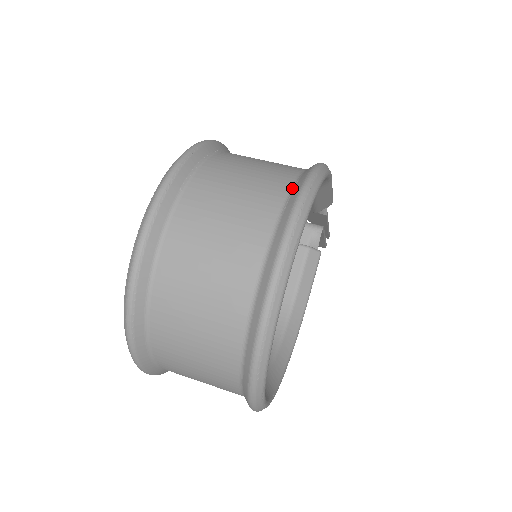
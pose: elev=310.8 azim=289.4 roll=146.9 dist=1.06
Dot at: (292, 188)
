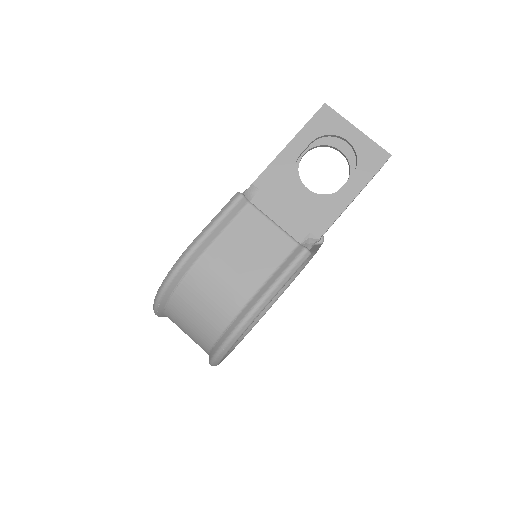
Dot at: (215, 343)
